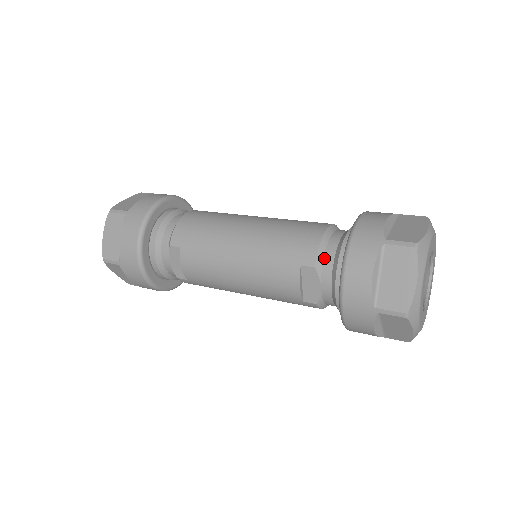
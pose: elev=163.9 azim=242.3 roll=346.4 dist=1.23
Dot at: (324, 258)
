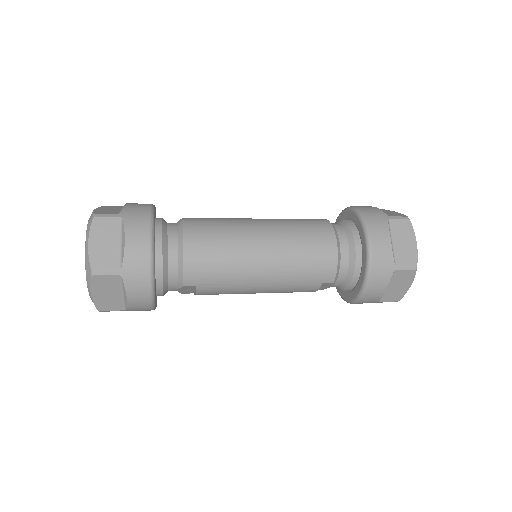
Dot at: (339, 273)
